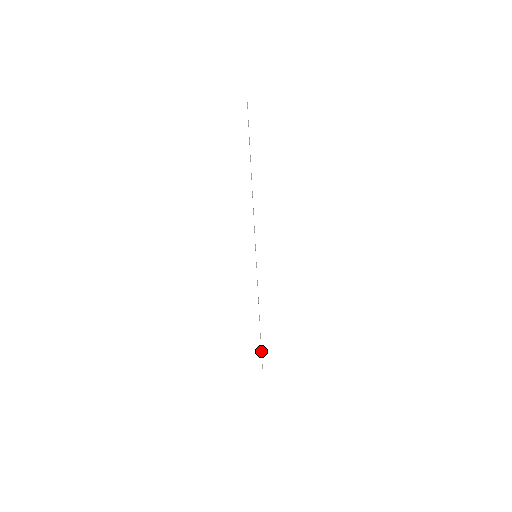
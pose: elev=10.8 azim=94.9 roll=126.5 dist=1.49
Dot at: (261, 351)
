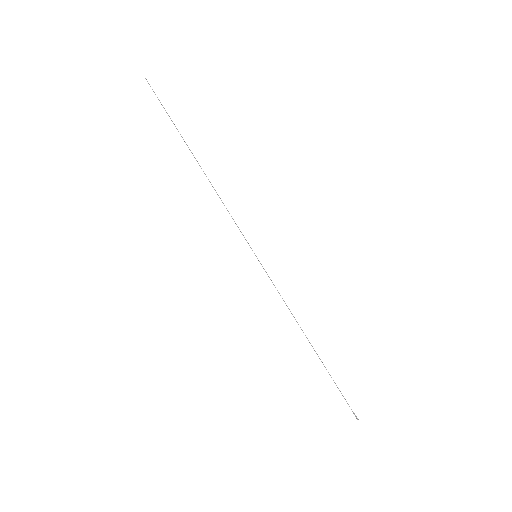
Dot at: (340, 391)
